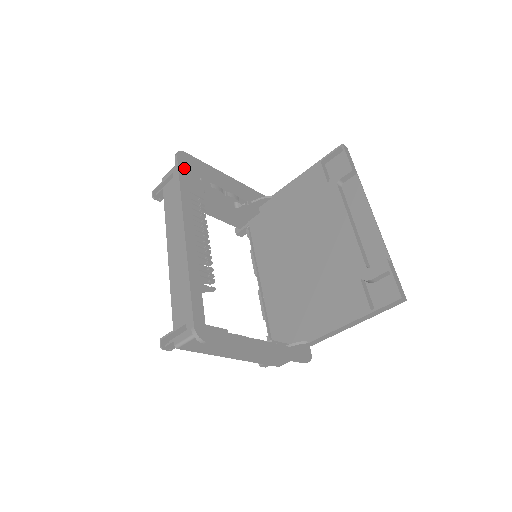
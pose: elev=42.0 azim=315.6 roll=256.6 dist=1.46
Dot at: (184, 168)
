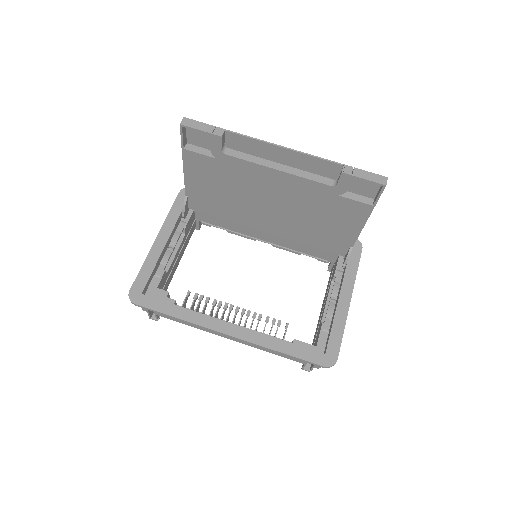
Dot at: (152, 302)
